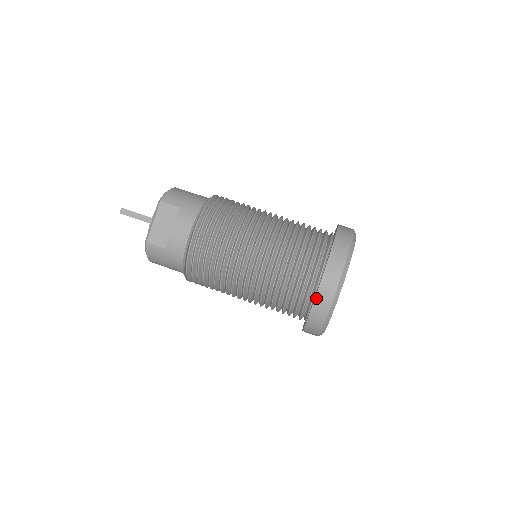
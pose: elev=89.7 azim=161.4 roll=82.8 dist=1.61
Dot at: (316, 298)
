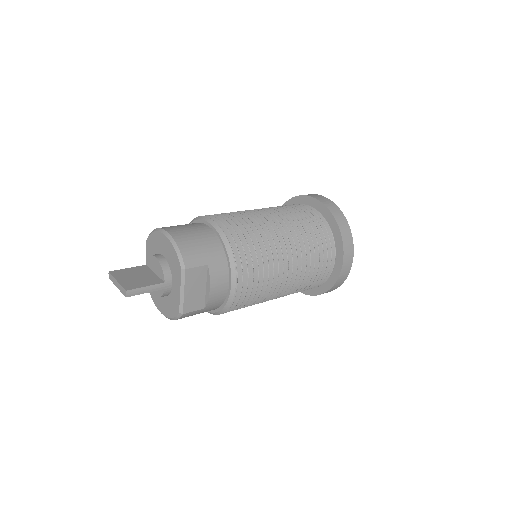
Dot at: (337, 281)
